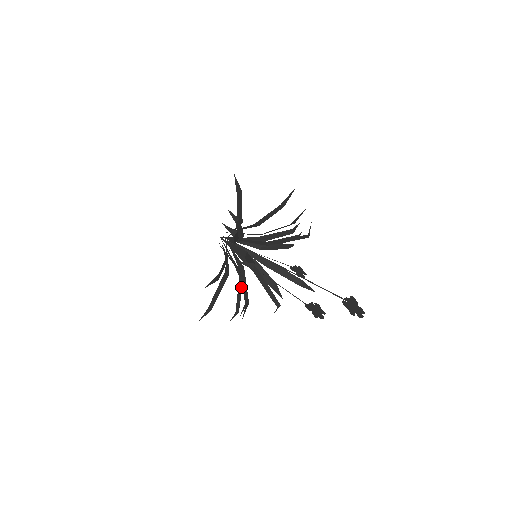
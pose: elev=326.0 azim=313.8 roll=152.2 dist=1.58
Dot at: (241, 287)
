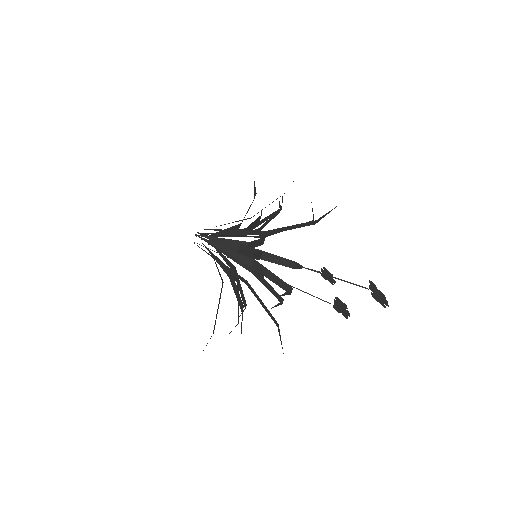
Dot at: occluded
